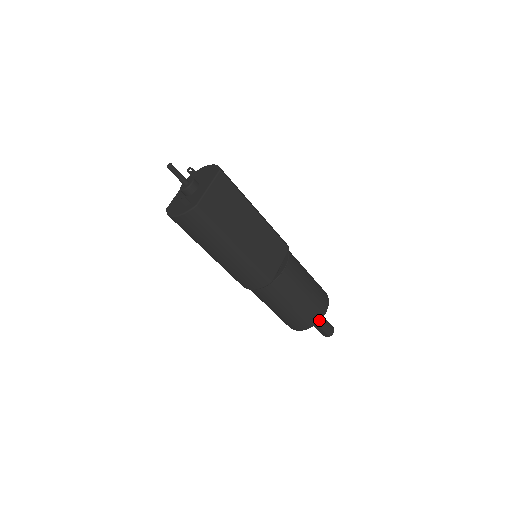
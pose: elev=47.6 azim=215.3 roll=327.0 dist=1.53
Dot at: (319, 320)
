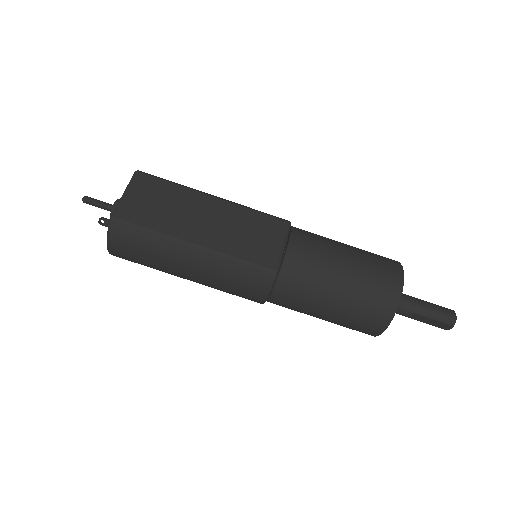
Dot at: (398, 299)
